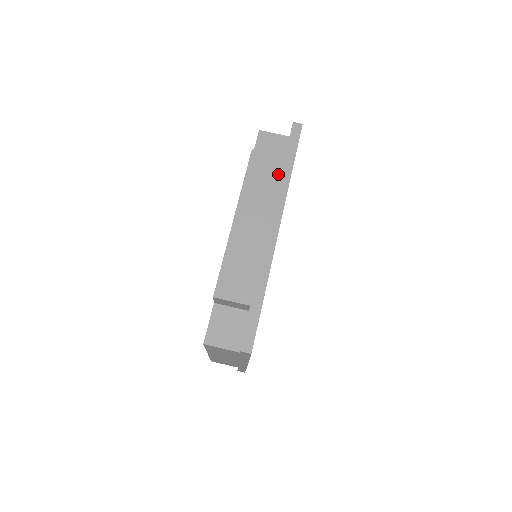
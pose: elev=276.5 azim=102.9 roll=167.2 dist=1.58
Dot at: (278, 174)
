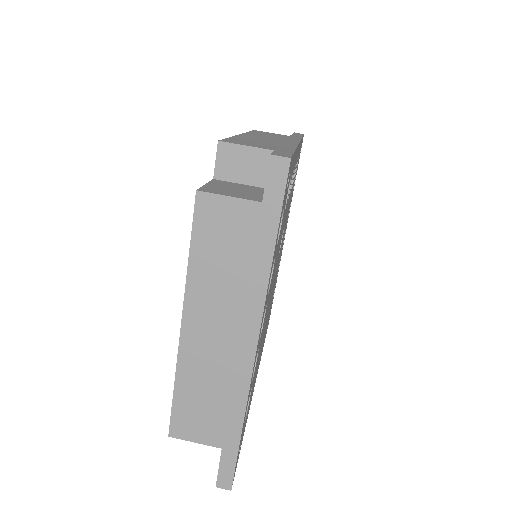
Dot at: (287, 137)
